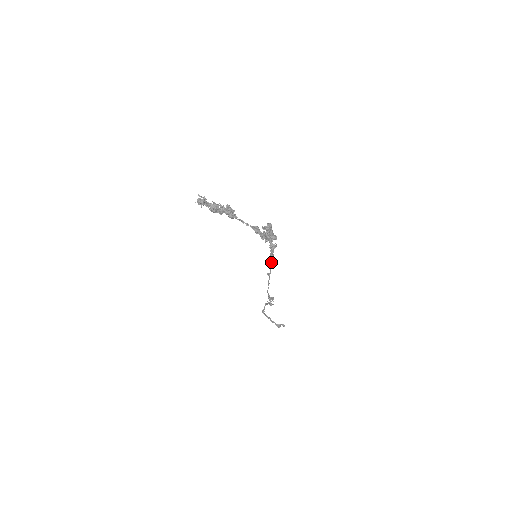
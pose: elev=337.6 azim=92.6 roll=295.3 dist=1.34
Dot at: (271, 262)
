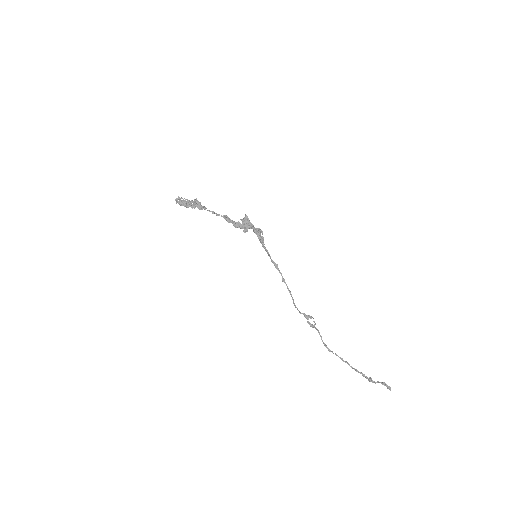
Dot at: (273, 262)
